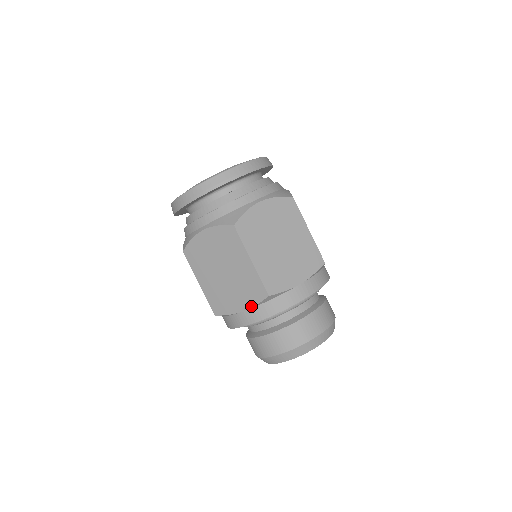
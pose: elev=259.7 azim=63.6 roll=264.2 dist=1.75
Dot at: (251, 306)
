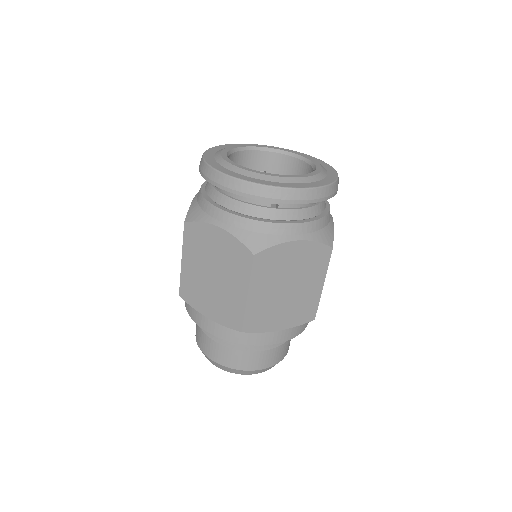
Dot at: (219, 322)
